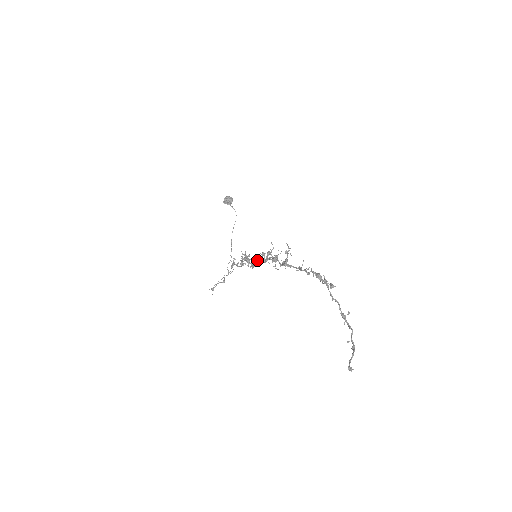
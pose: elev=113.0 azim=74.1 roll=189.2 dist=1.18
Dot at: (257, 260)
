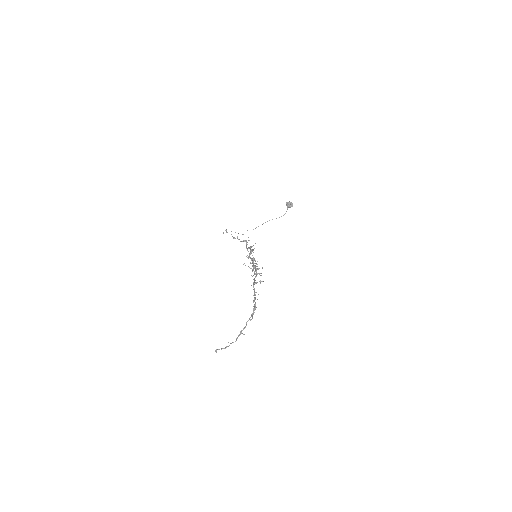
Dot at: (253, 260)
